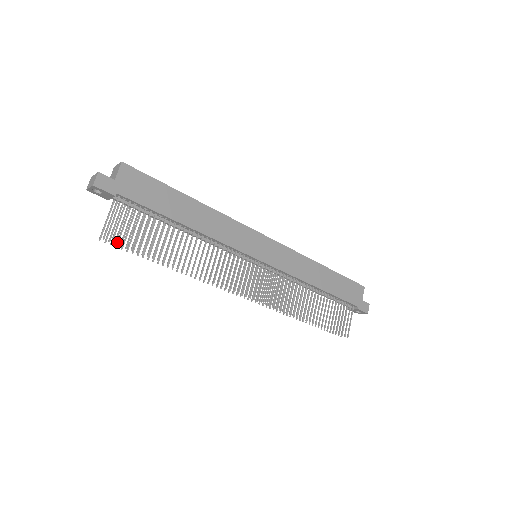
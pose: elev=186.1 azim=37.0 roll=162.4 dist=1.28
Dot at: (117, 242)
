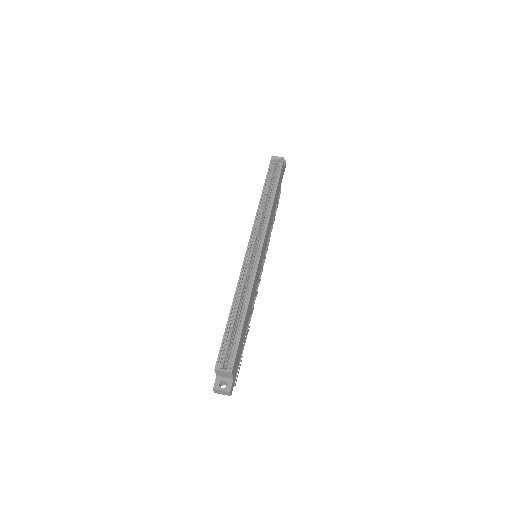
Dot at: occluded
